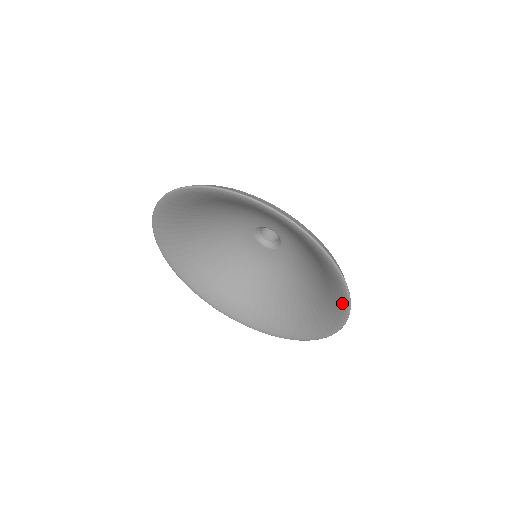
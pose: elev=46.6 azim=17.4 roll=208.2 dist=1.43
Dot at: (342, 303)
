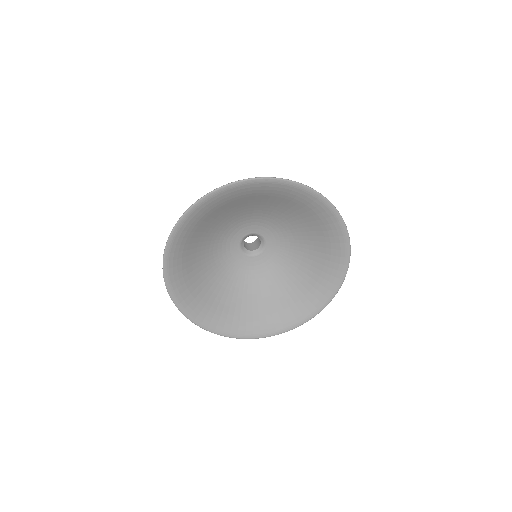
Dot at: (301, 192)
